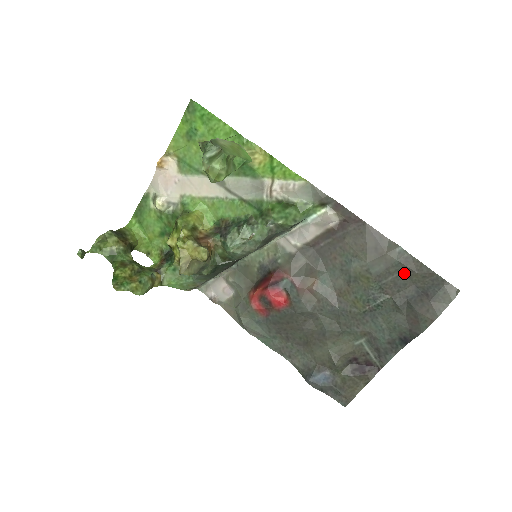
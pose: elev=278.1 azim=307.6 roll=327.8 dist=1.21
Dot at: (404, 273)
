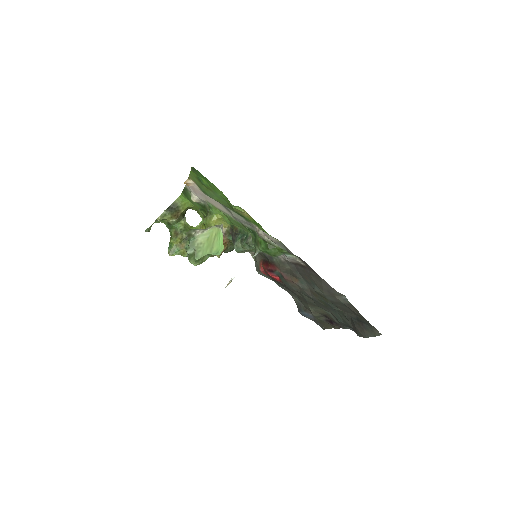
Dot at: (348, 308)
